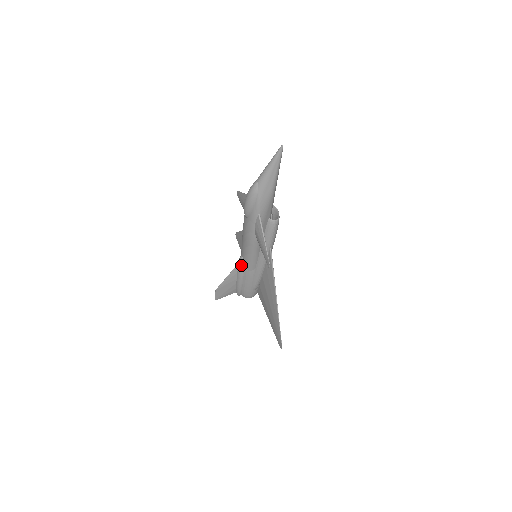
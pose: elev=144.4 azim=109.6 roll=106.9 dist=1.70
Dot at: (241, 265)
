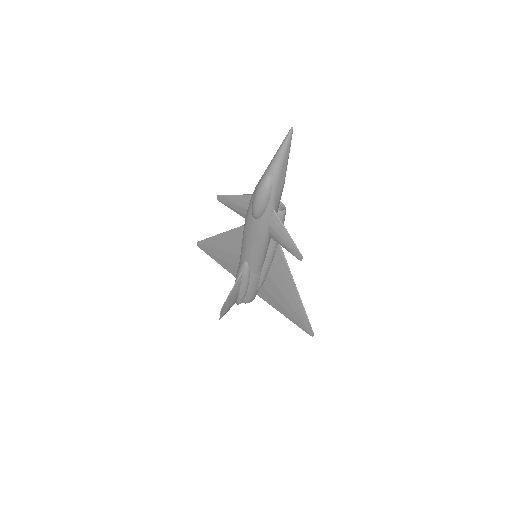
Dot at: (246, 271)
